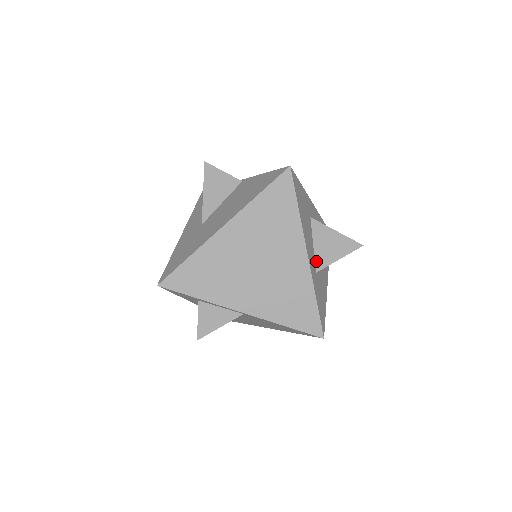
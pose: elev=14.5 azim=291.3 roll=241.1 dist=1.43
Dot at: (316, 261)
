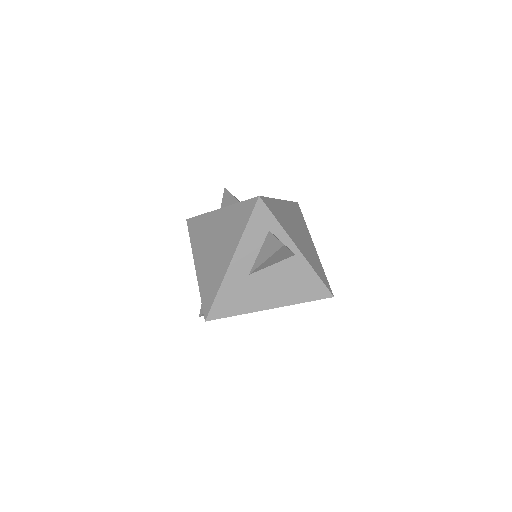
Dot at: occluded
